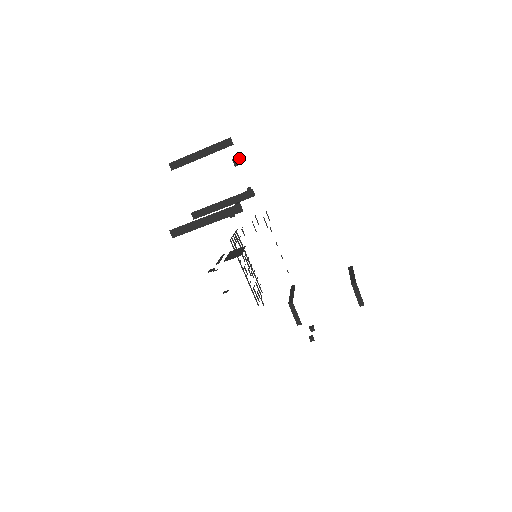
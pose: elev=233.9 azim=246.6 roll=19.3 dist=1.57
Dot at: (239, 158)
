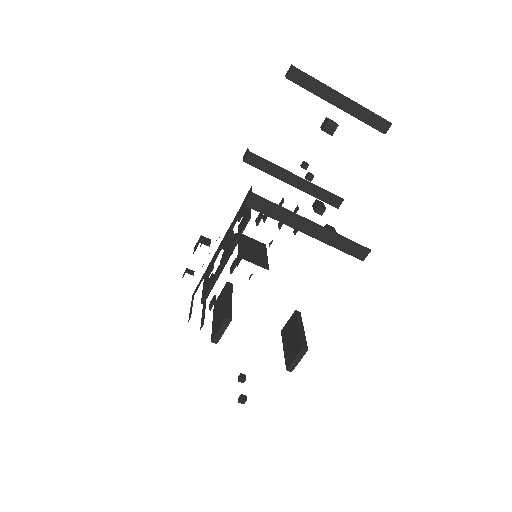
Dot at: occluded
